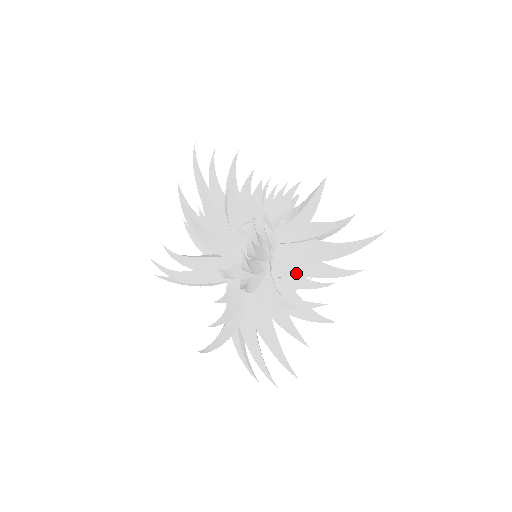
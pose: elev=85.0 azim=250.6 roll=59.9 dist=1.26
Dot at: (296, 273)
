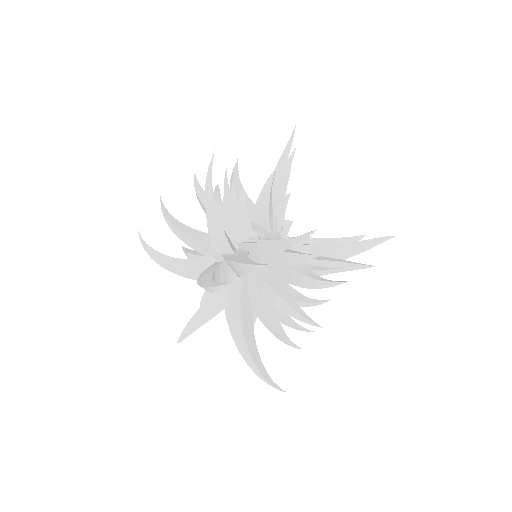
Dot at: occluded
